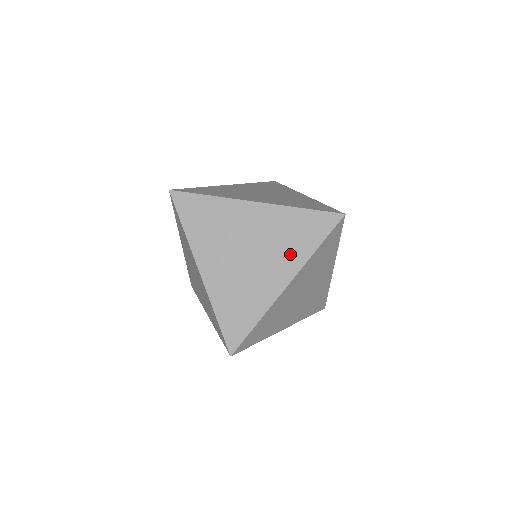
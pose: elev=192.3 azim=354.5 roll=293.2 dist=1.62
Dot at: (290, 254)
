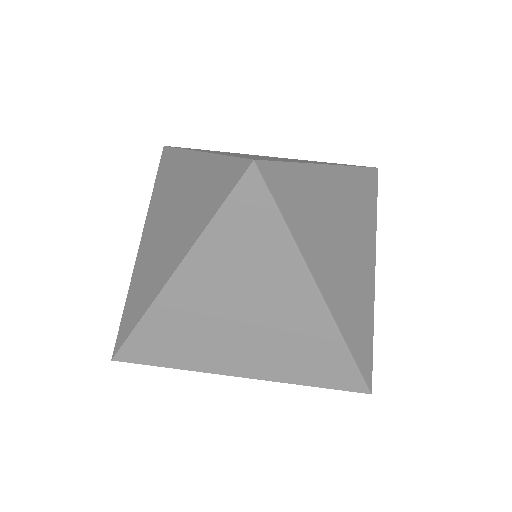
Dot at: (189, 228)
